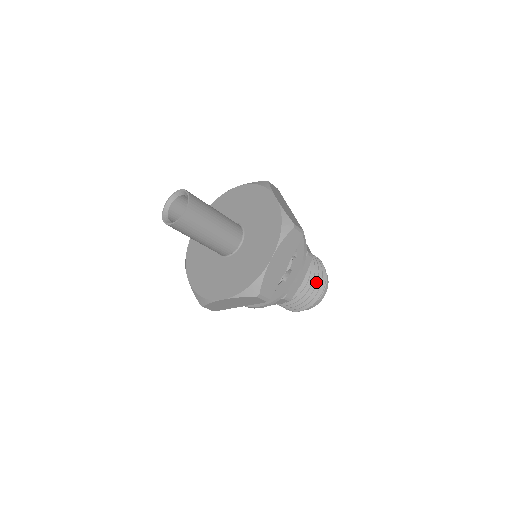
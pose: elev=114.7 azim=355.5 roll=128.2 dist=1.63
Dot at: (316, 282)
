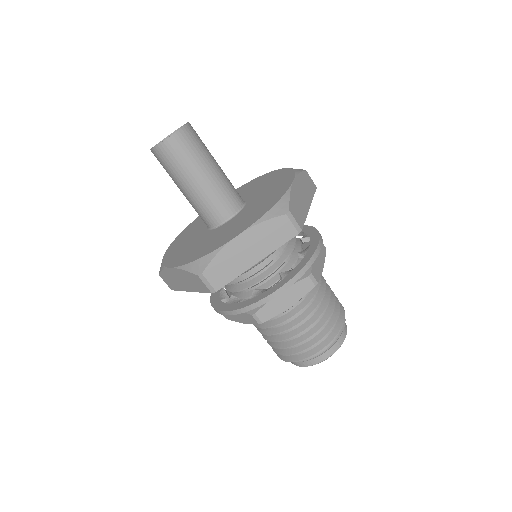
Dot at: (334, 298)
